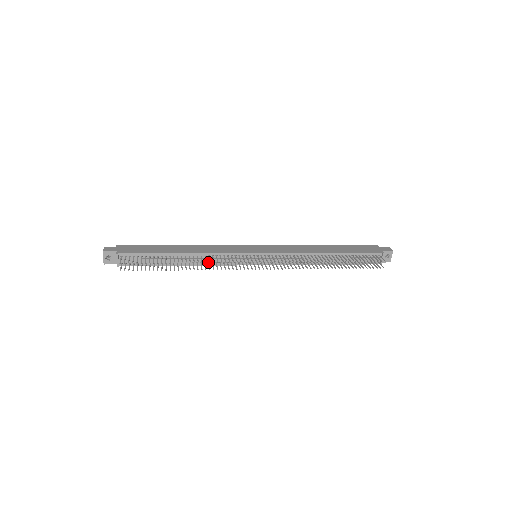
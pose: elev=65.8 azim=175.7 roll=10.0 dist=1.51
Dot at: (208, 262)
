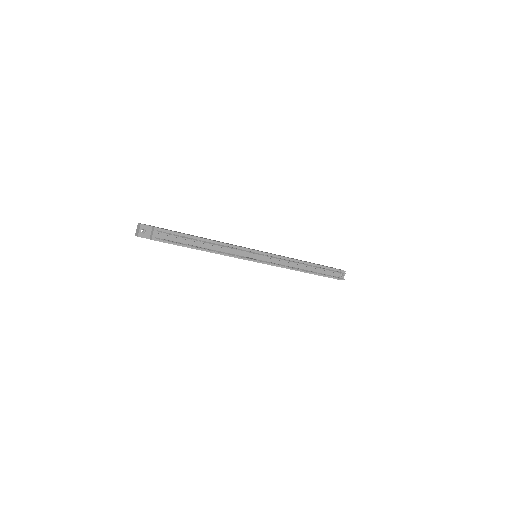
Dot at: occluded
